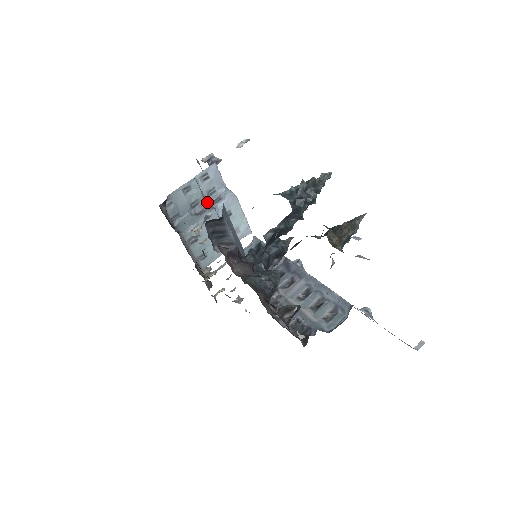
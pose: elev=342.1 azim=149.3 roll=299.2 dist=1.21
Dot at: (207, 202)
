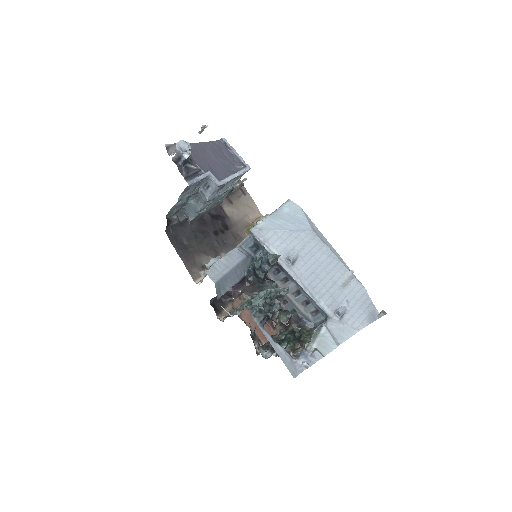
Dot at: (198, 189)
